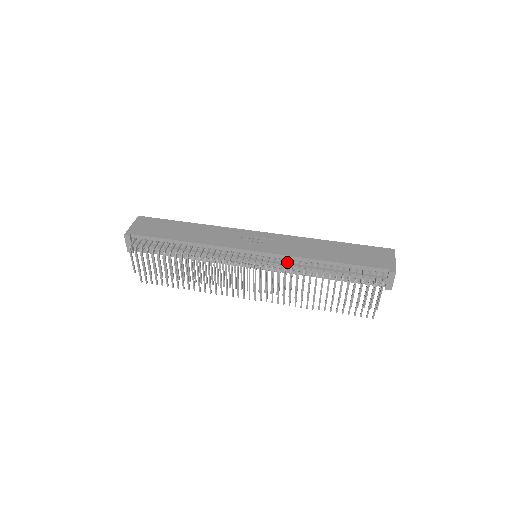
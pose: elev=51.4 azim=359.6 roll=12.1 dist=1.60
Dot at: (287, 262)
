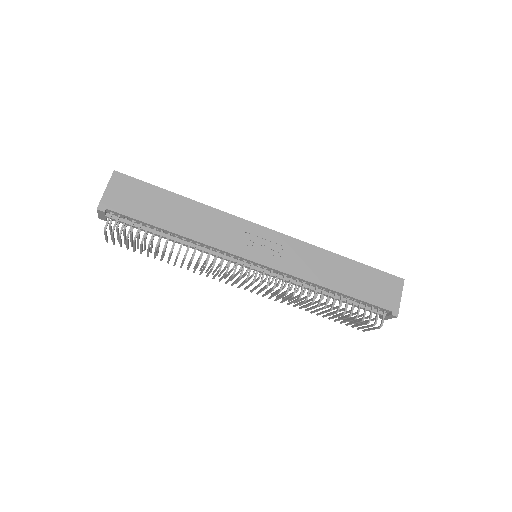
Dot at: (291, 281)
